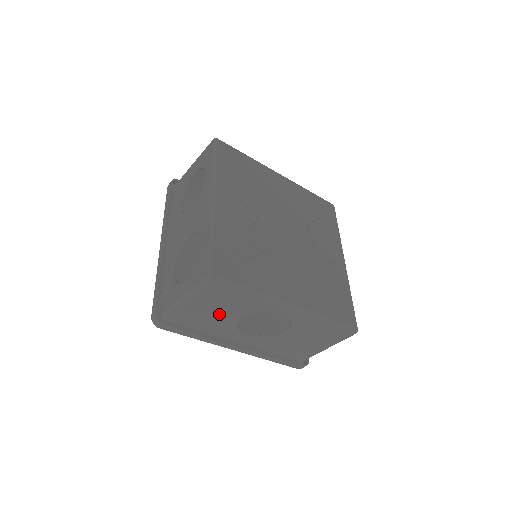
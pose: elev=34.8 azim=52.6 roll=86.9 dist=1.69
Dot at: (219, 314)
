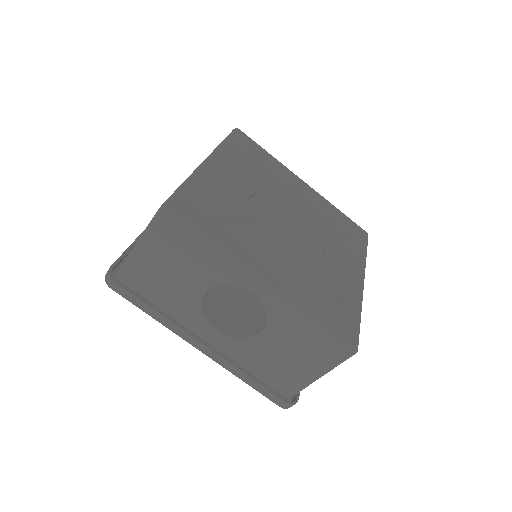
Dot at: (178, 279)
